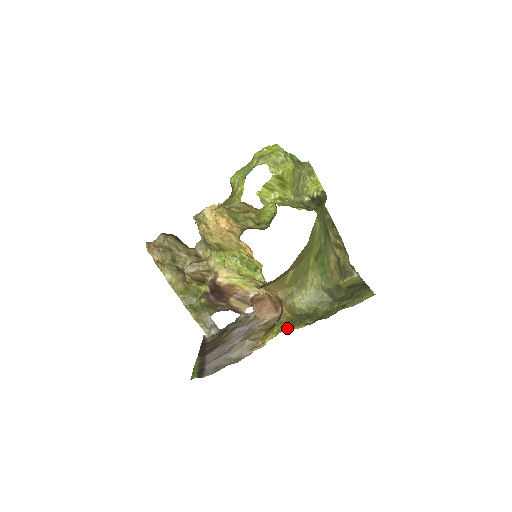
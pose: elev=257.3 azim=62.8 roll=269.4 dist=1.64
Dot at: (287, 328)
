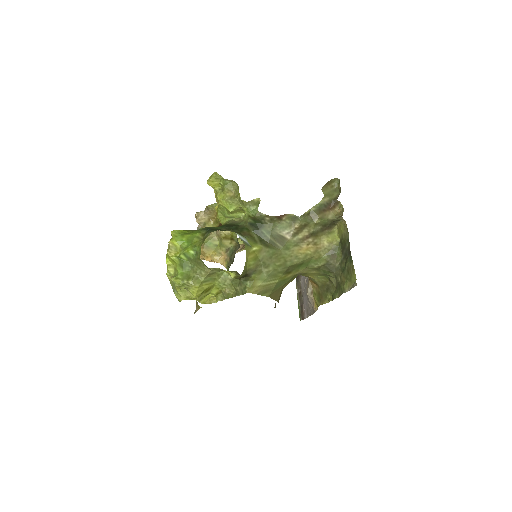
Dot at: (320, 303)
